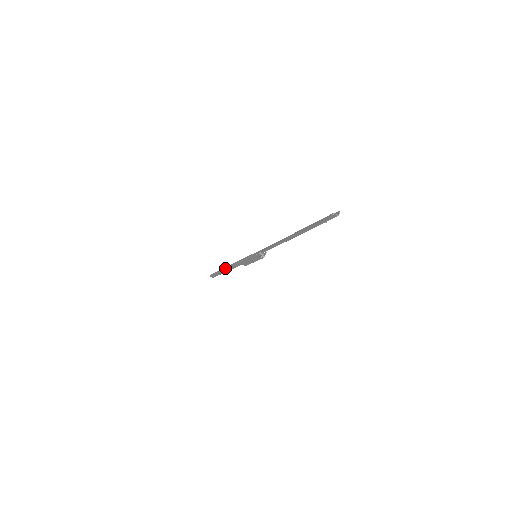
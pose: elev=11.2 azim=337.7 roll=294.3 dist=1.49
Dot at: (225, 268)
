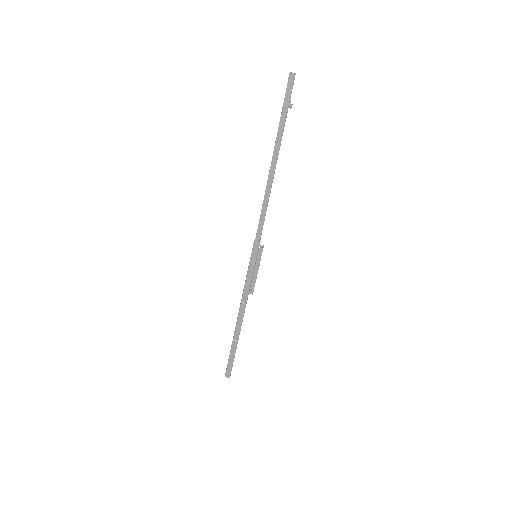
Dot at: (235, 329)
